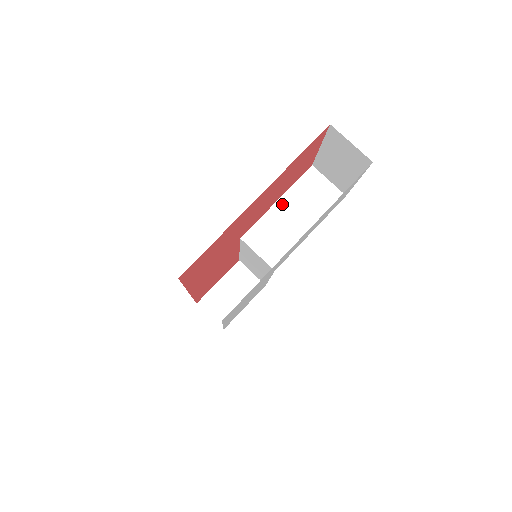
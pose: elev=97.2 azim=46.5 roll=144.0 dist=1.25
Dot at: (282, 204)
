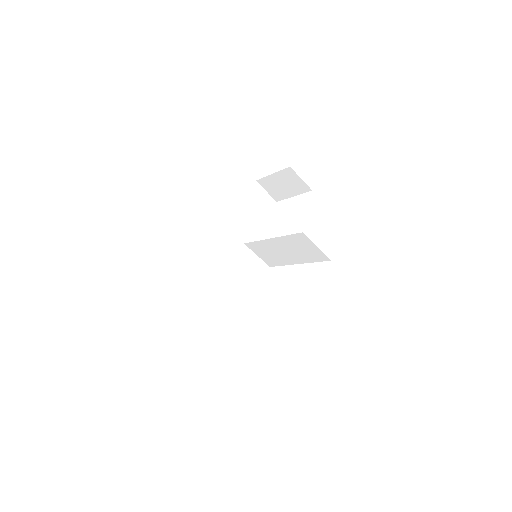
Dot at: (275, 242)
